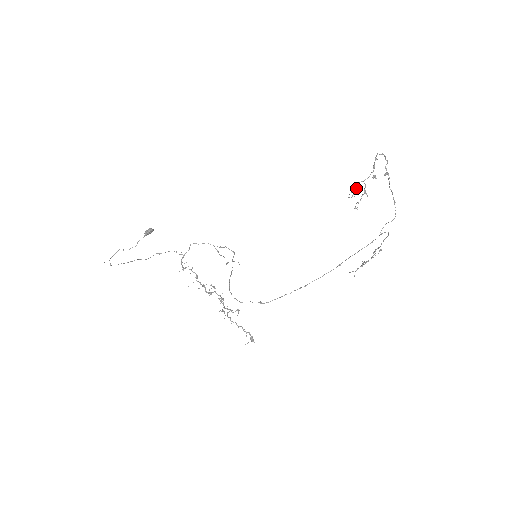
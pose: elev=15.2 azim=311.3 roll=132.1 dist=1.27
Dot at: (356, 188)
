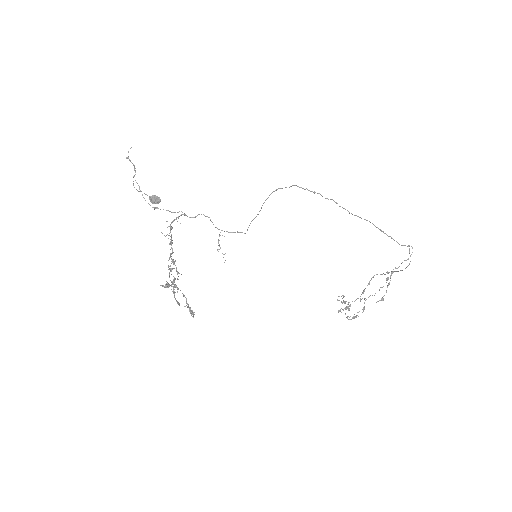
Dot at: (343, 300)
